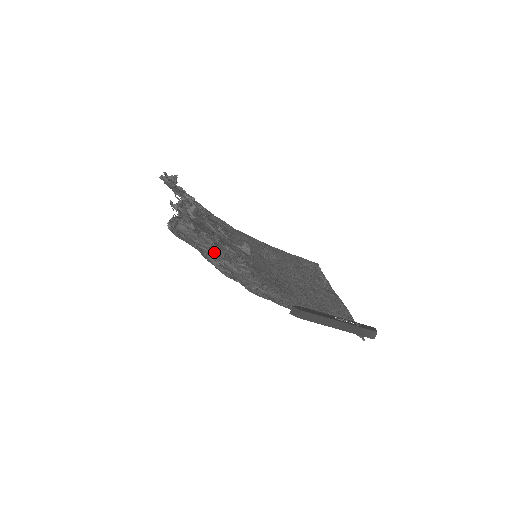
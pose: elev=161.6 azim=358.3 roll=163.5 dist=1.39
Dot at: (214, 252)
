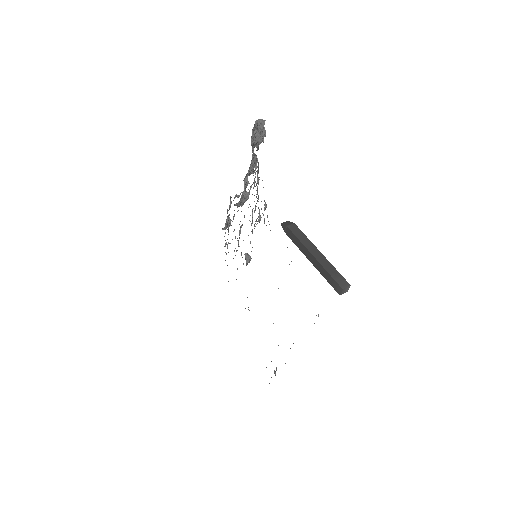
Dot at: (255, 177)
